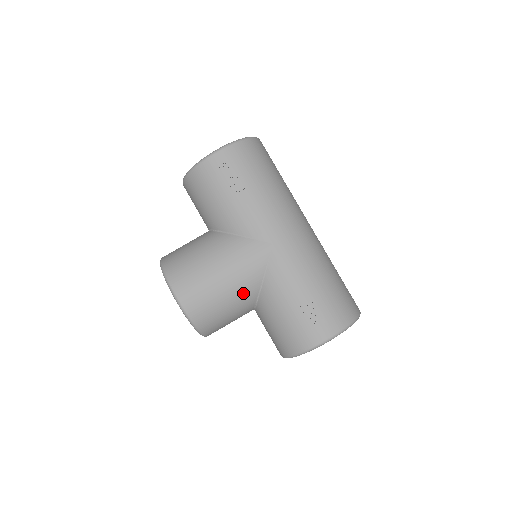
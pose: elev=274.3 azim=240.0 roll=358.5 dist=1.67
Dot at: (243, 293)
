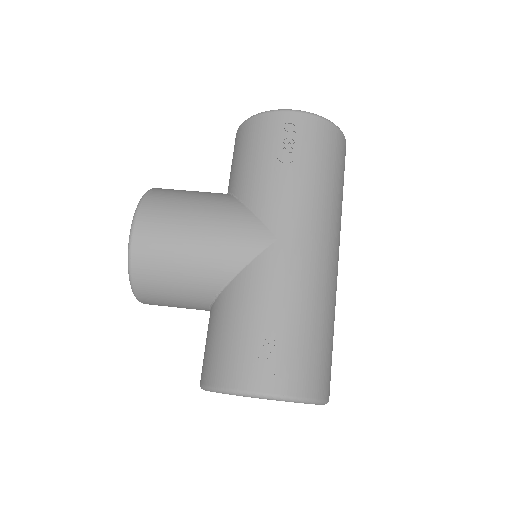
Dot at: (206, 272)
